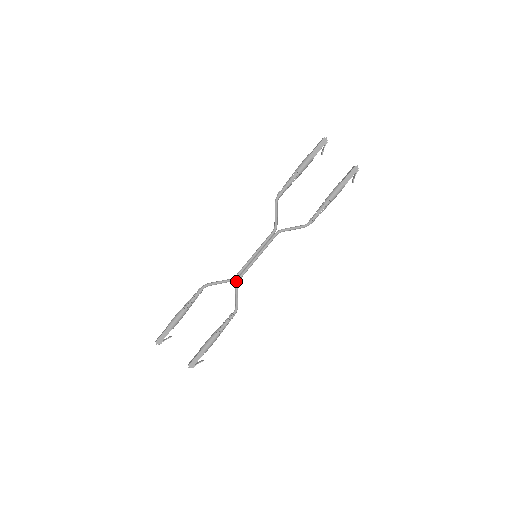
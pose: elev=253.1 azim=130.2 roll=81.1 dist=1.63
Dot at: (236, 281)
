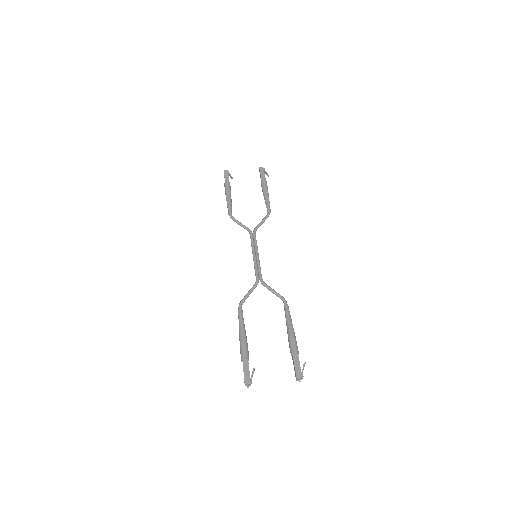
Dot at: occluded
